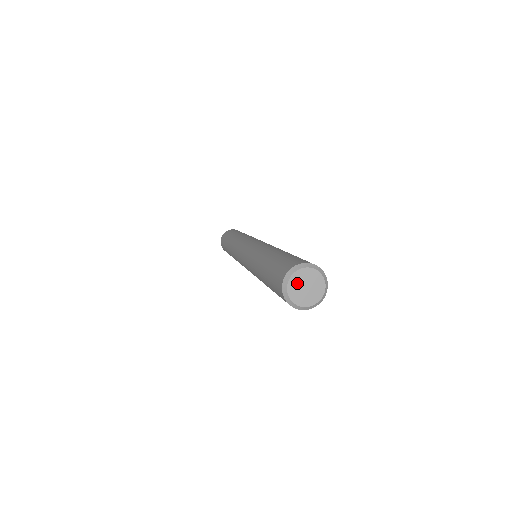
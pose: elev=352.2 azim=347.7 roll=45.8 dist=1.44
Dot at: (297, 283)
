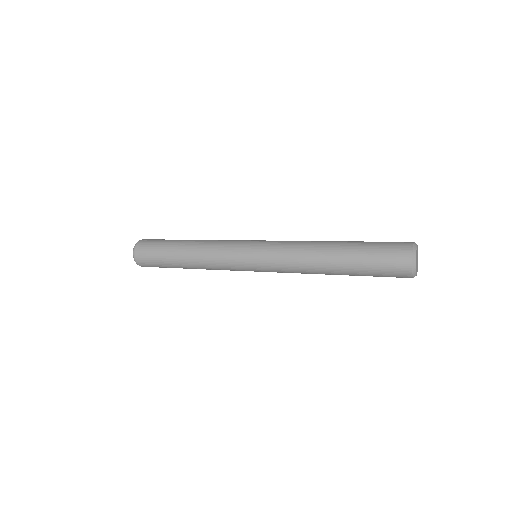
Dot at: (417, 253)
